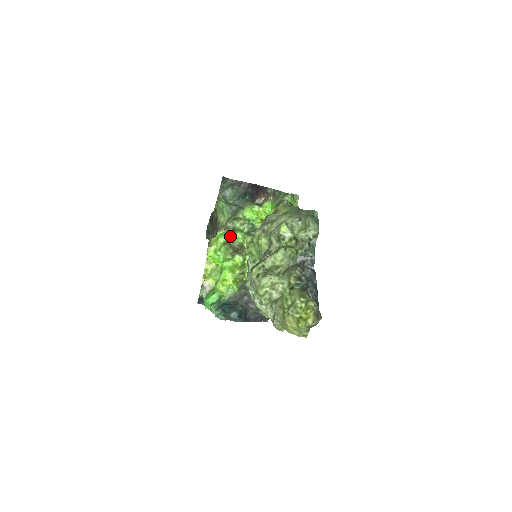
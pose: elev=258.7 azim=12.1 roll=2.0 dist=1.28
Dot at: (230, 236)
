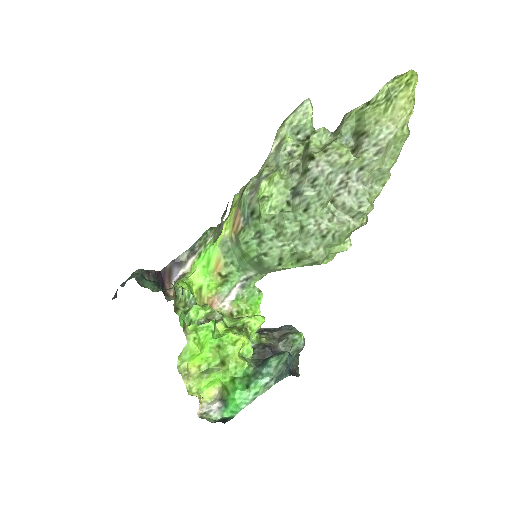
Dot at: (187, 318)
